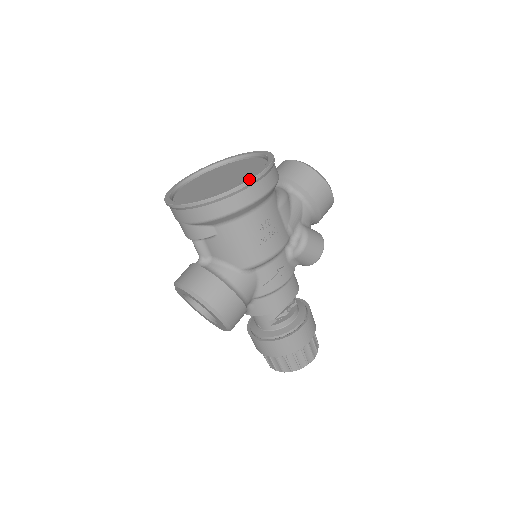
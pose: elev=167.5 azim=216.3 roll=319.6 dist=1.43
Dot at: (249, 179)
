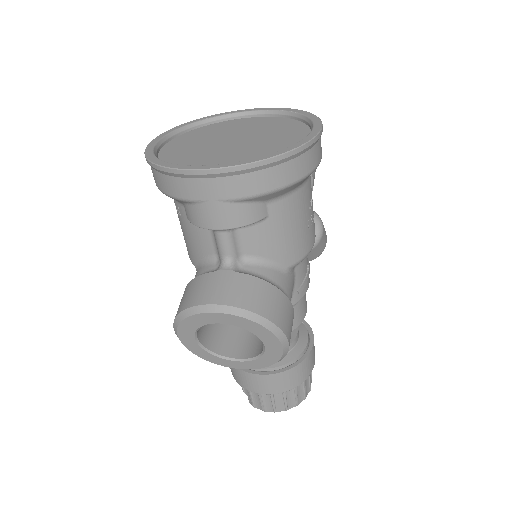
Dot at: (319, 128)
